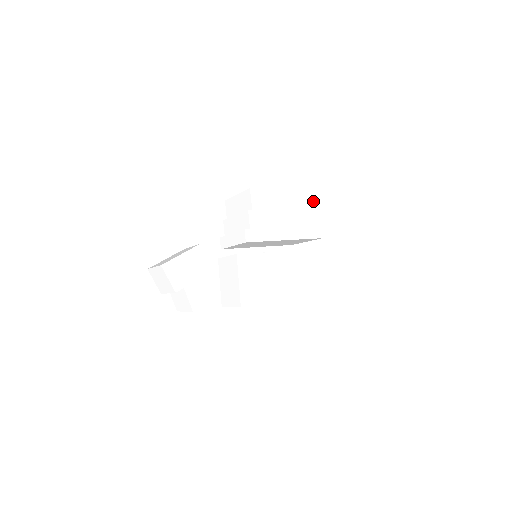
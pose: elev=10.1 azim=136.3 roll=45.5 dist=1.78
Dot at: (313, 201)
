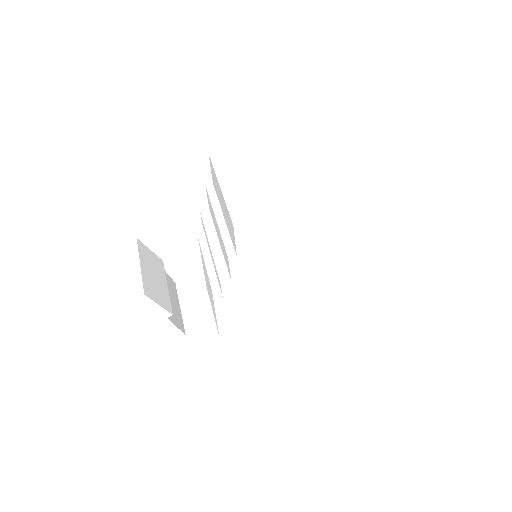
Dot at: (375, 212)
